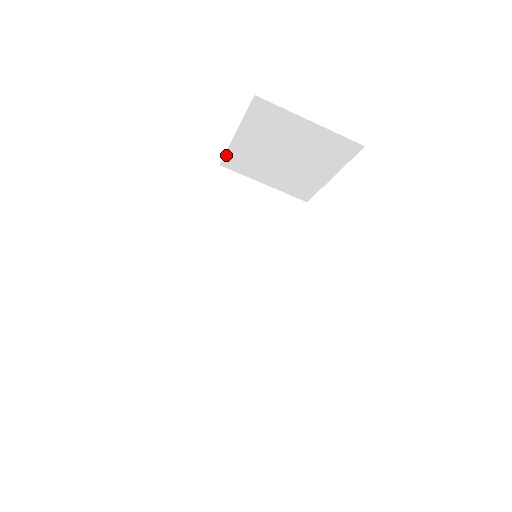
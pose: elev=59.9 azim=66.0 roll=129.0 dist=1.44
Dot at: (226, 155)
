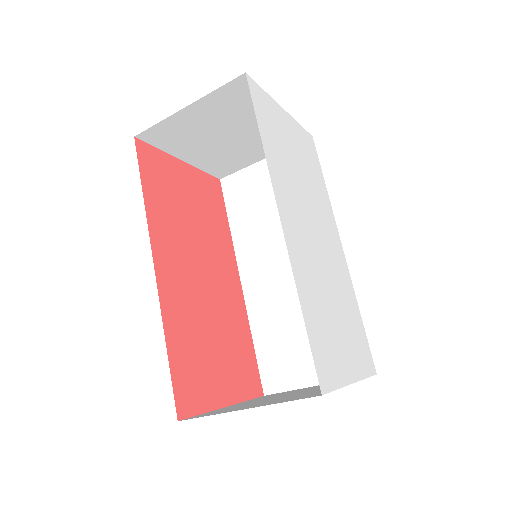
Dot at: (208, 172)
